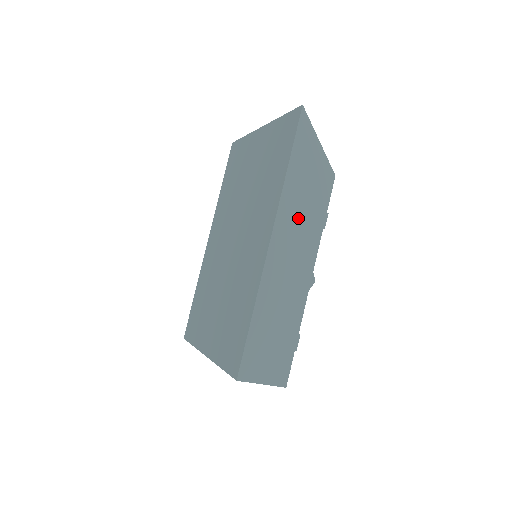
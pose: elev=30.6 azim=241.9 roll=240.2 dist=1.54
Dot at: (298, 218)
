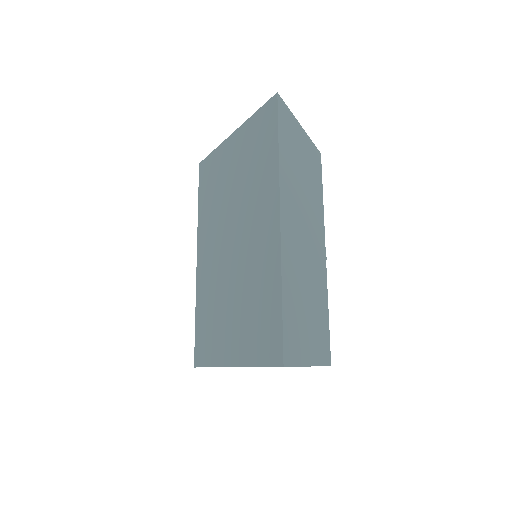
Dot at: (299, 195)
